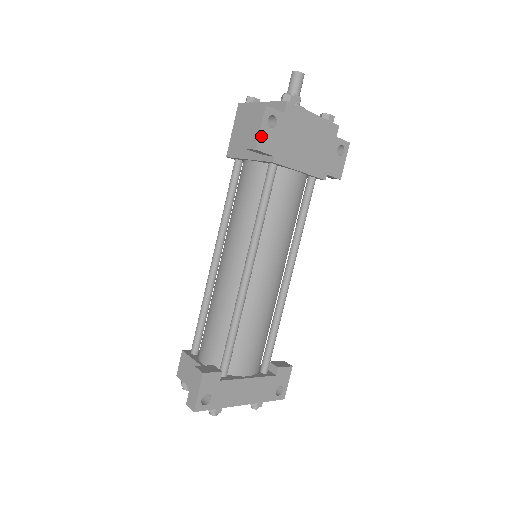
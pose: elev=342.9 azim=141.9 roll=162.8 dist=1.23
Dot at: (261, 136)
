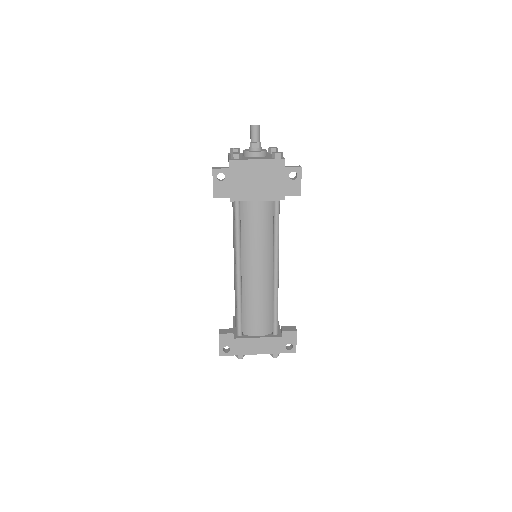
Dot at: (215, 188)
